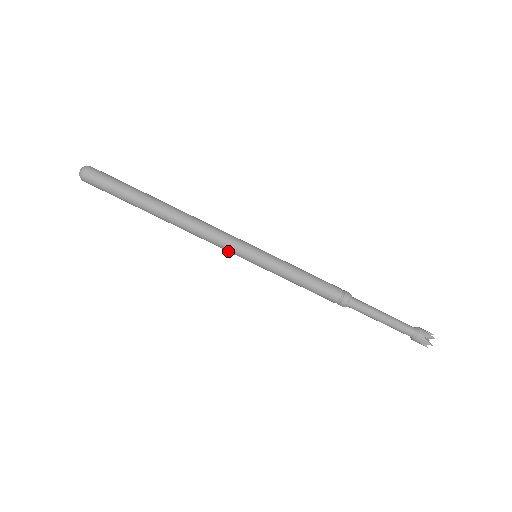
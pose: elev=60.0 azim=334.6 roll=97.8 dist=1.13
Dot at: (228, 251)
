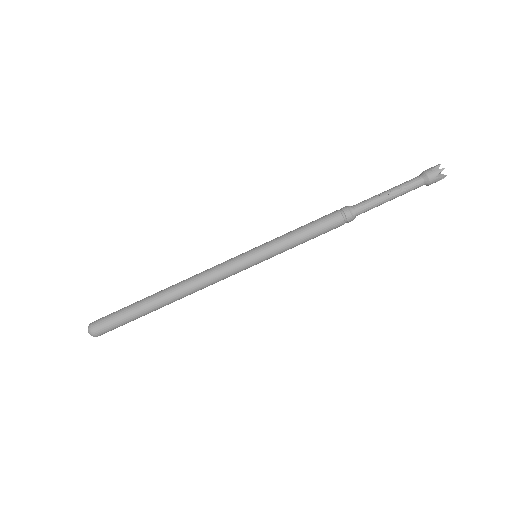
Dot at: occluded
